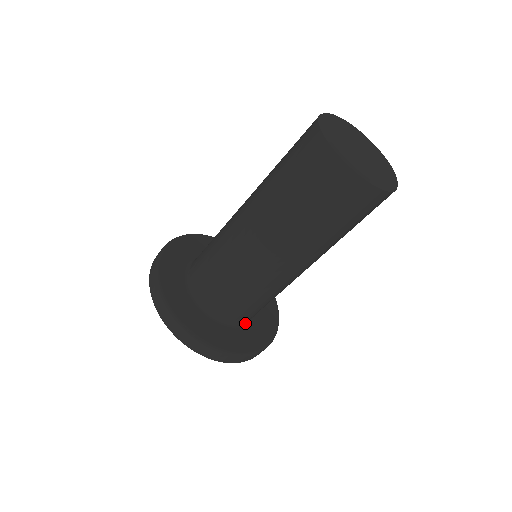
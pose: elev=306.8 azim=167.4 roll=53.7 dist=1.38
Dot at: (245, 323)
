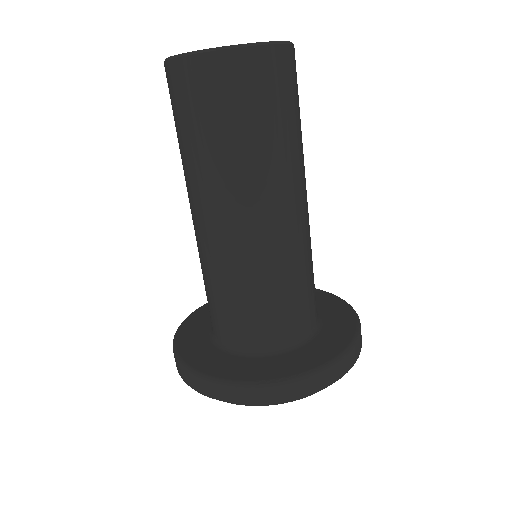
Dot at: (316, 328)
